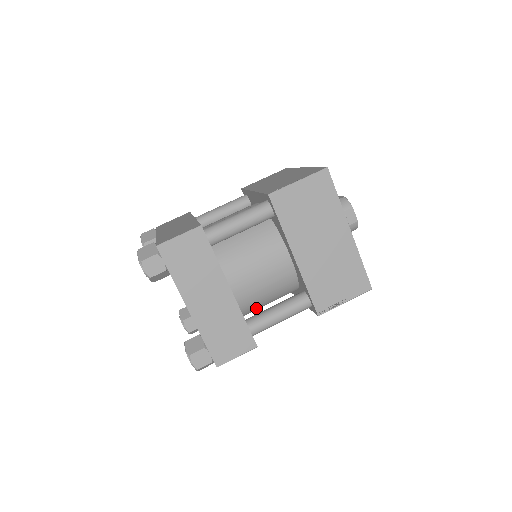
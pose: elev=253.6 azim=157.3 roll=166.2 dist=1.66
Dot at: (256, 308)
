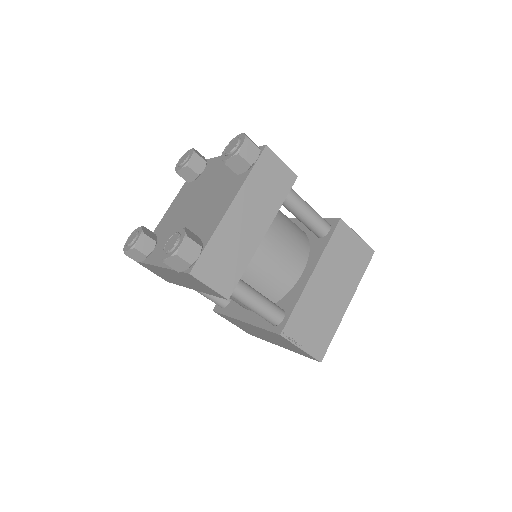
Dot at: occluded
